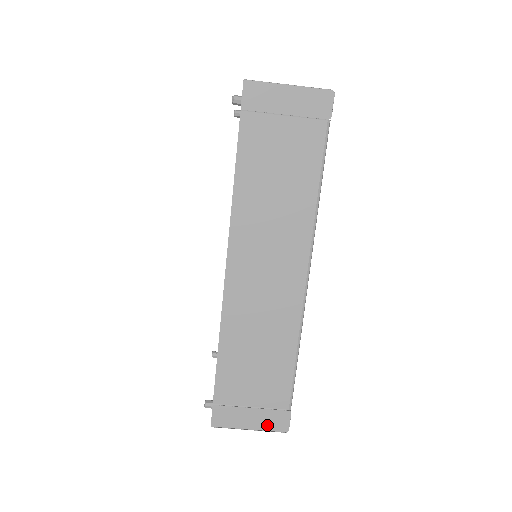
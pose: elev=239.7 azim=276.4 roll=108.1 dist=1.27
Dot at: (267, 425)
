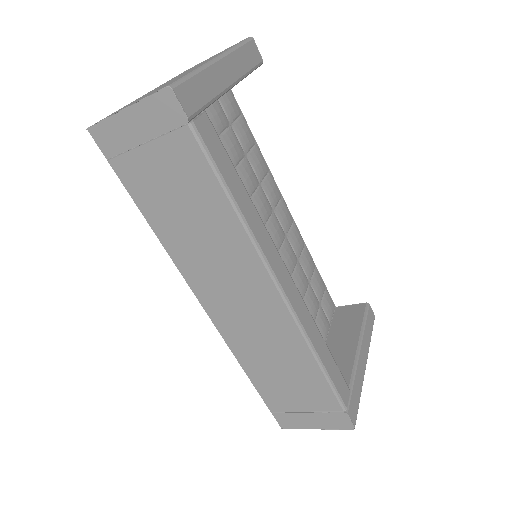
Dot at: (331, 424)
